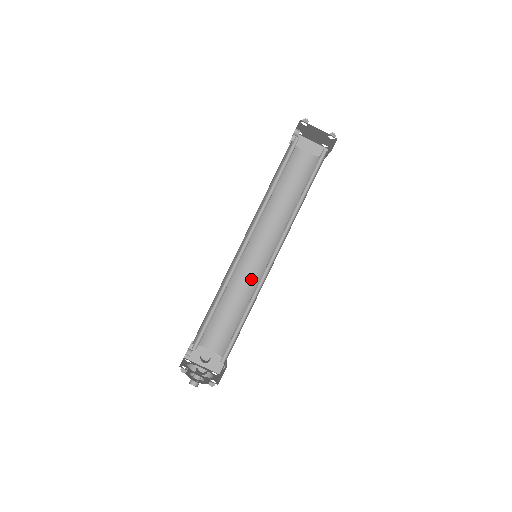
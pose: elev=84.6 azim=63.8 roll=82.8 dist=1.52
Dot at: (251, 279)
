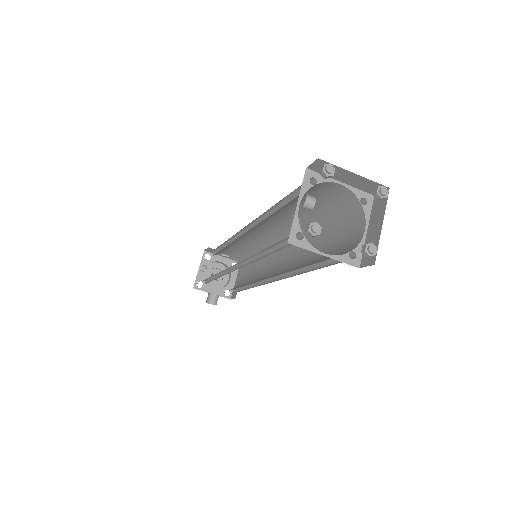
Dot at: (260, 243)
